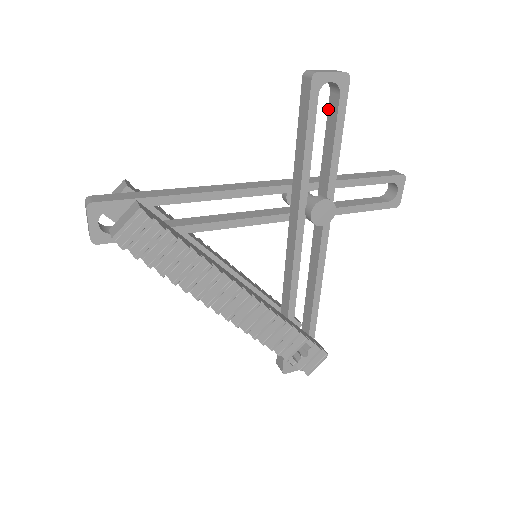
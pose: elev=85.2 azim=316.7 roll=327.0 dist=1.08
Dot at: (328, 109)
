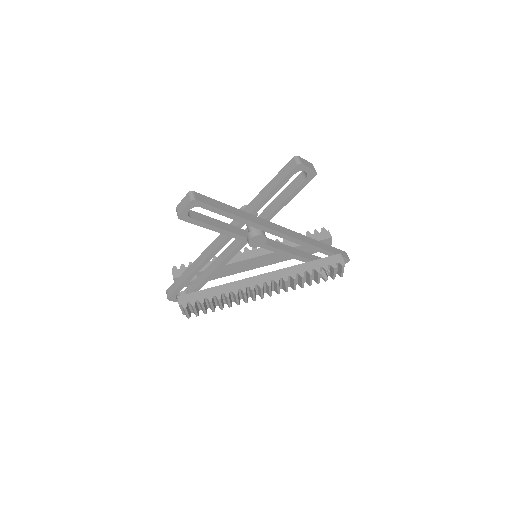
Dot at: occluded
